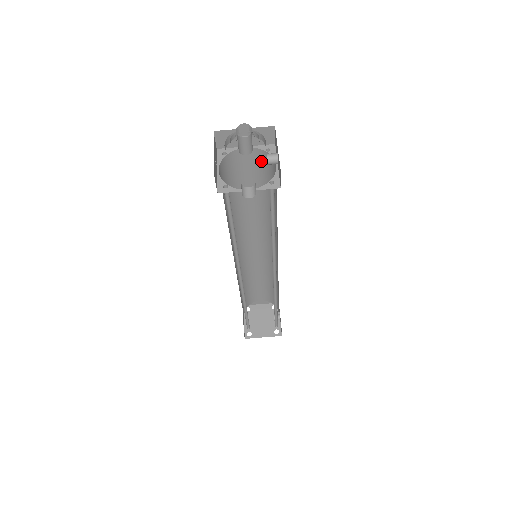
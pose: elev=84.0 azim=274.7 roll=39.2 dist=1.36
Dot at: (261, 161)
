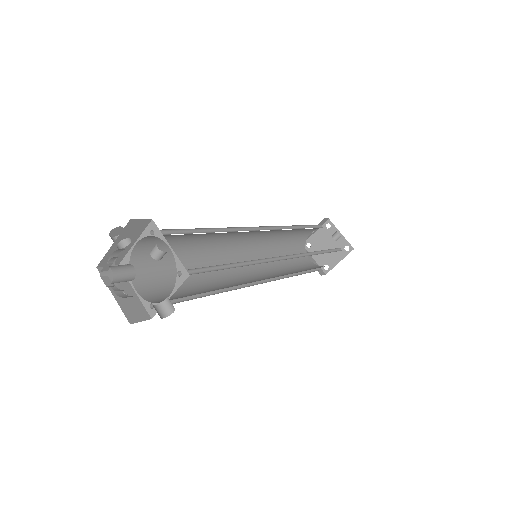
Dot at: occluded
